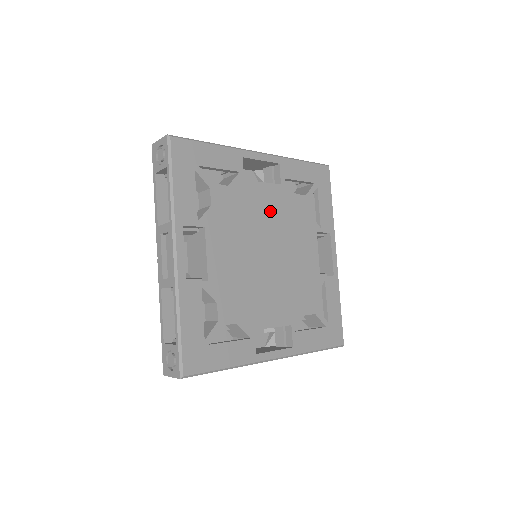
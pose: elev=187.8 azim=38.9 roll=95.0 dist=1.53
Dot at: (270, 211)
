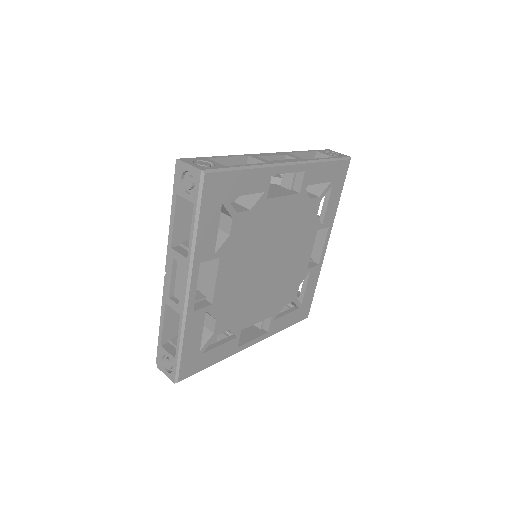
Dot at: (282, 223)
